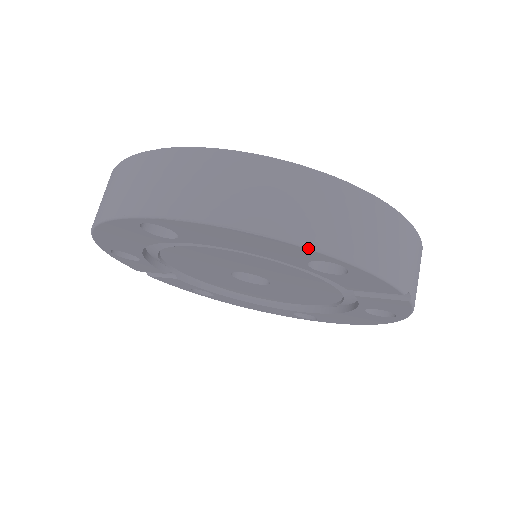
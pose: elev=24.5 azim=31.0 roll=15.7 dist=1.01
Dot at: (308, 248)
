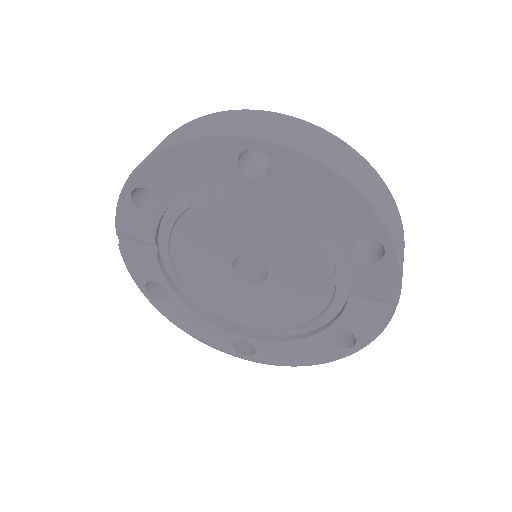
Dot at: (380, 217)
